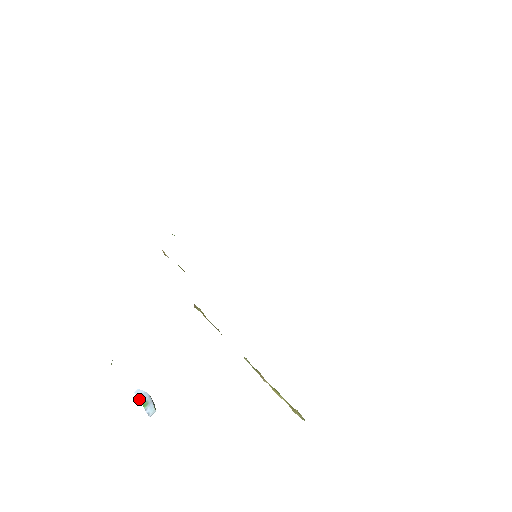
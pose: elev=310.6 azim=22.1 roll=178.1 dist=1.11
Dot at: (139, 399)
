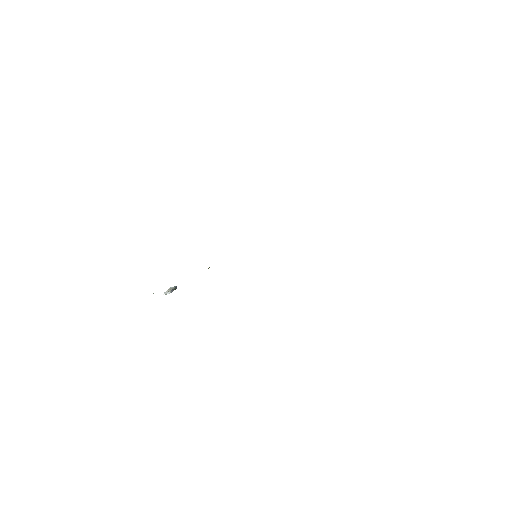
Dot at: occluded
